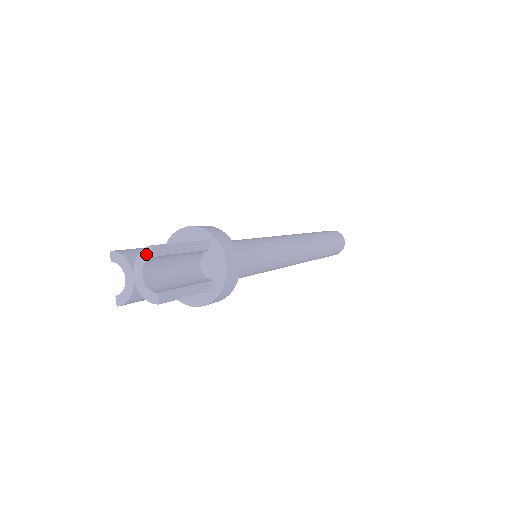
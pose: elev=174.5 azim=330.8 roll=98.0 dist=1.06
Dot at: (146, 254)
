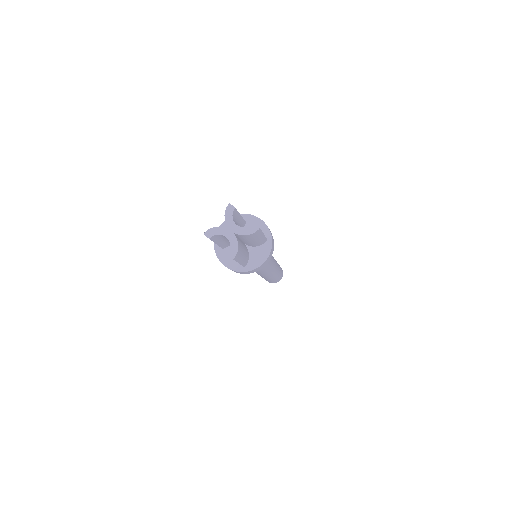
Dot at: (230, 211)
